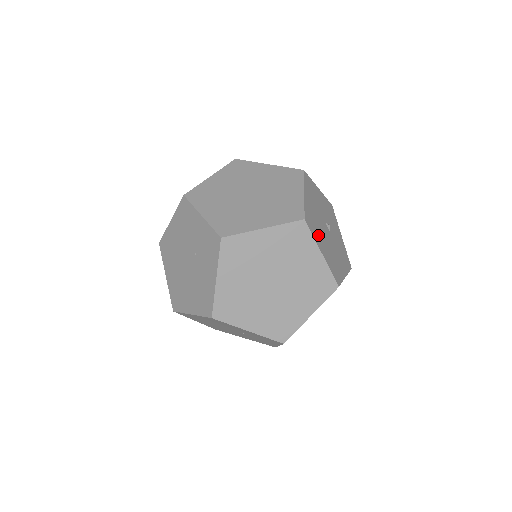
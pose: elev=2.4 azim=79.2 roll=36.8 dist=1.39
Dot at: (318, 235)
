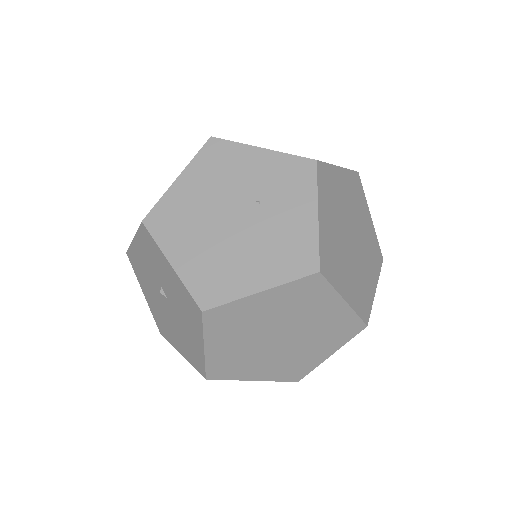
Dot at: occluded
